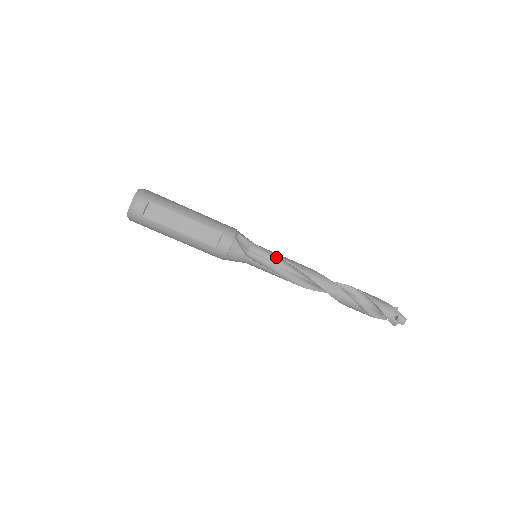
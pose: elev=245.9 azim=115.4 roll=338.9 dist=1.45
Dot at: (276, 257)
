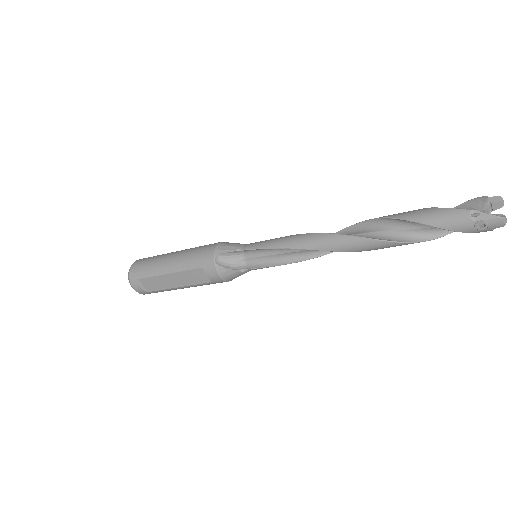
Dot at: (270, 248)
